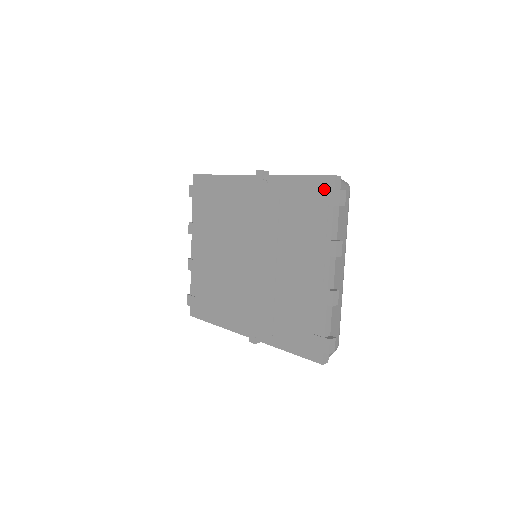
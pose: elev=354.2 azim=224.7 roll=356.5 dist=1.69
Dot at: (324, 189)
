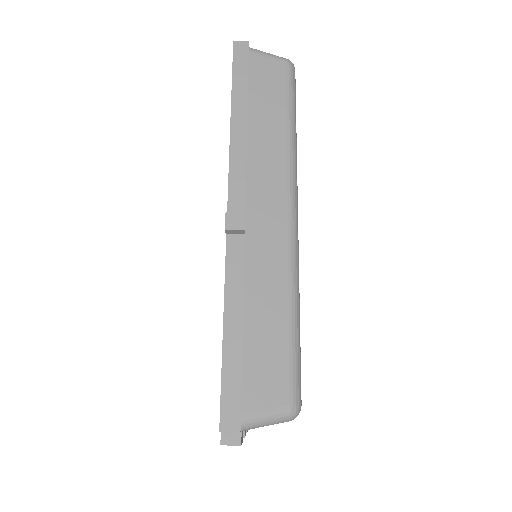
Dot at: occluded
